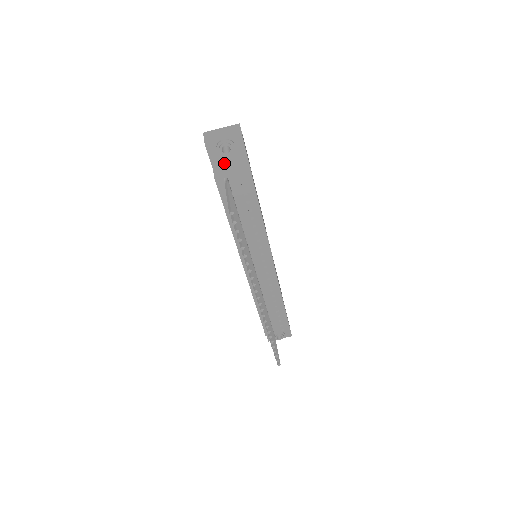
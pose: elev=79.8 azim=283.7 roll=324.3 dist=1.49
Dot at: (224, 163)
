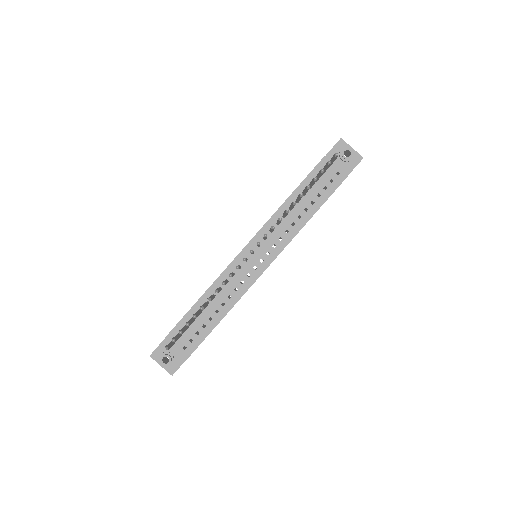
Dot at: (334, 162)
